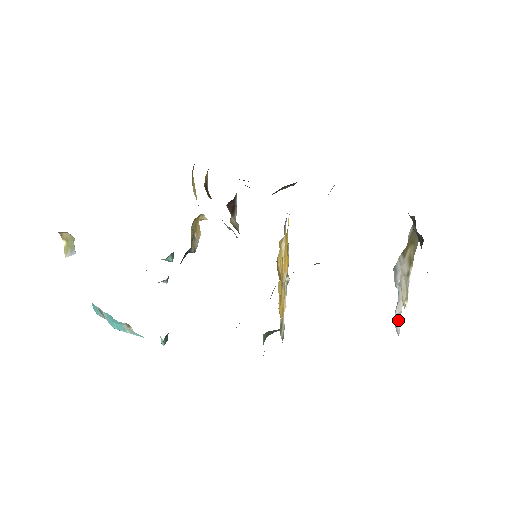
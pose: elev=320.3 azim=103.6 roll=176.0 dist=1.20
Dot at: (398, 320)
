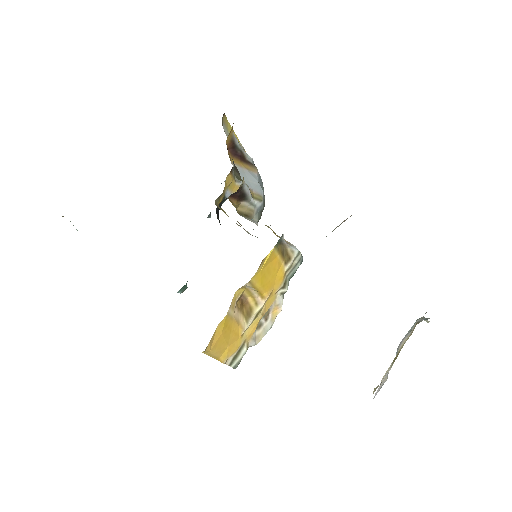
Dot at: (381, 385)
